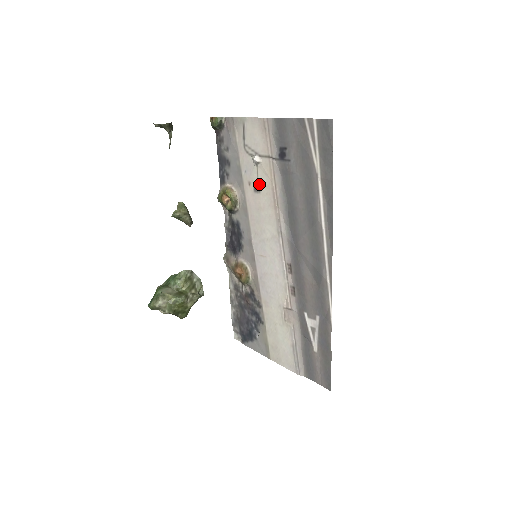
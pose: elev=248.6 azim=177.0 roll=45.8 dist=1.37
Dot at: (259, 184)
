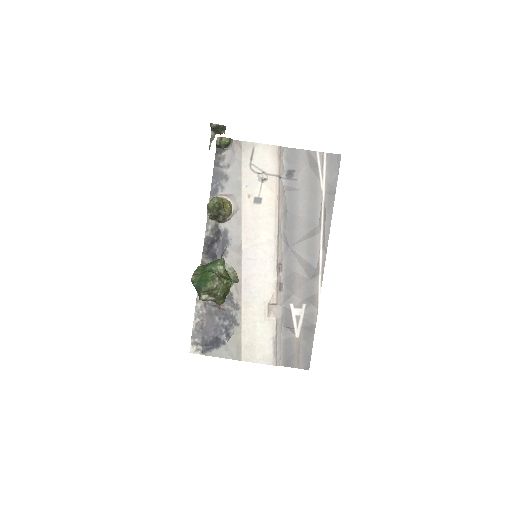
Dot at: (261, 197)
